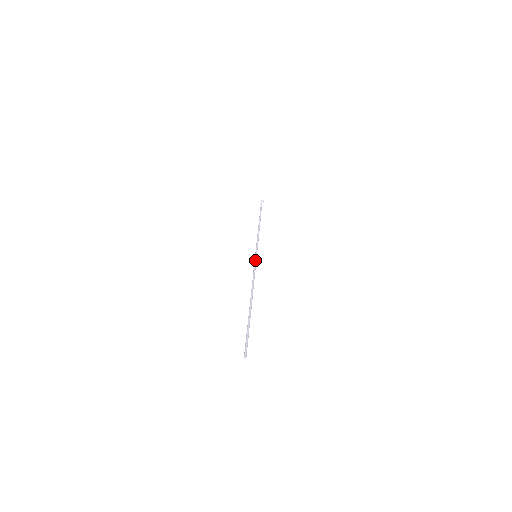
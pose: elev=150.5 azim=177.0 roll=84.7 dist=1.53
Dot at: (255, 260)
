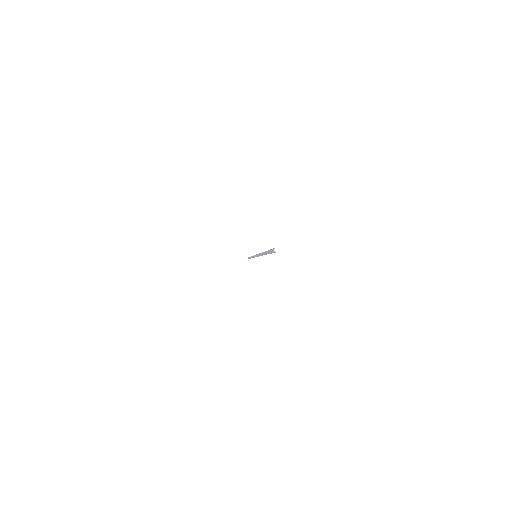
Dot at: (255, 255)
